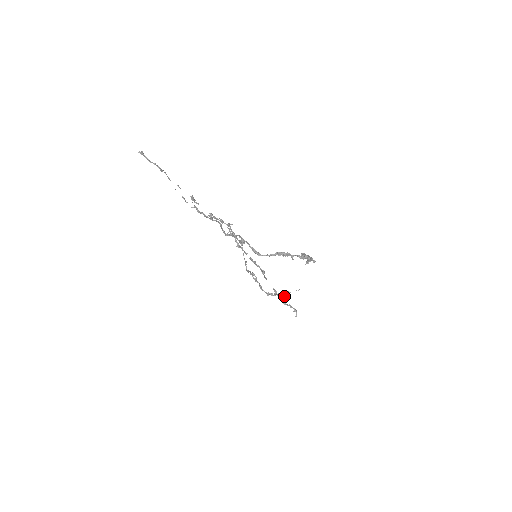
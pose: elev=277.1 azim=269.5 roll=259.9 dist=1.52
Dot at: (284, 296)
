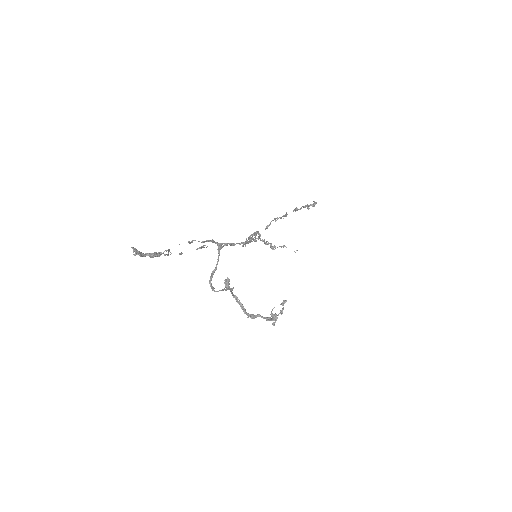
Dot at: occluded
